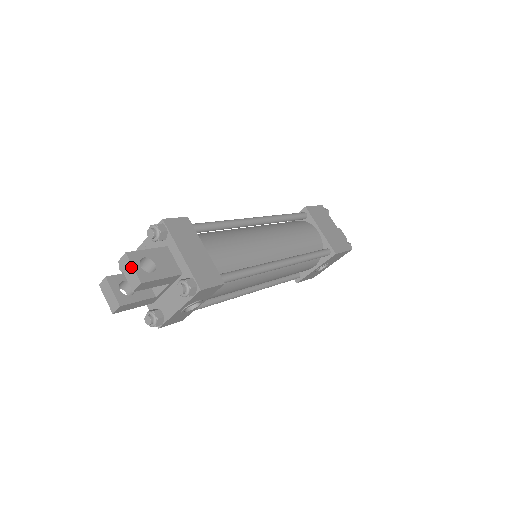
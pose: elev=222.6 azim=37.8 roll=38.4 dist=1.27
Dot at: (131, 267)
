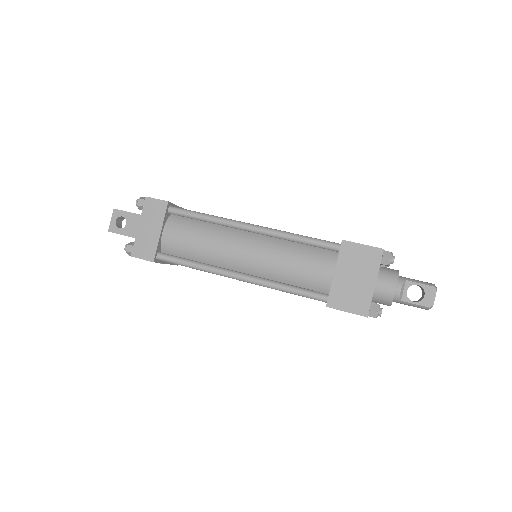
Dot at: (112, 219)
